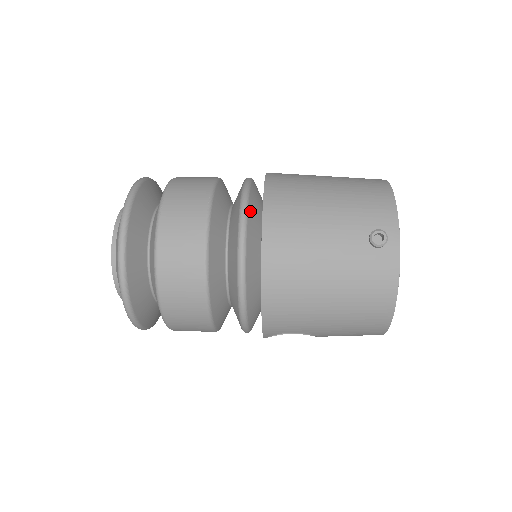
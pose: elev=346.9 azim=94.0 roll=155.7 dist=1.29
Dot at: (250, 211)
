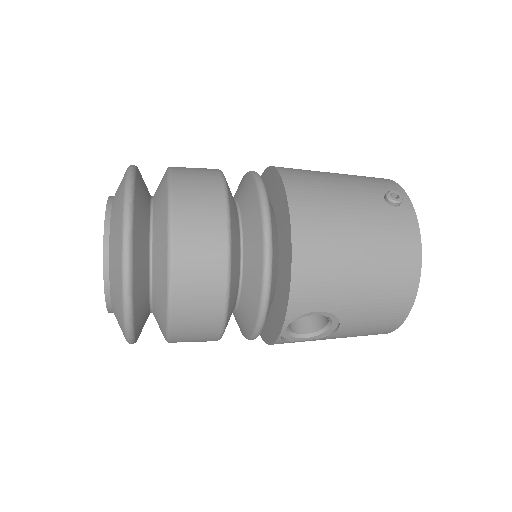
Dot at: occluded
